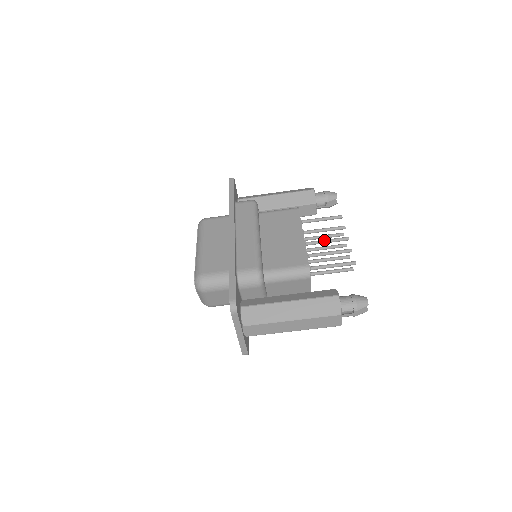
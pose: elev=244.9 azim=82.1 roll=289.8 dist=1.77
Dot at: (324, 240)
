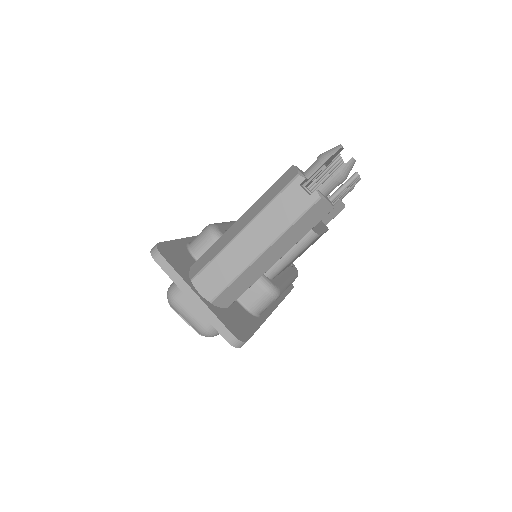
Dot at: occluded
